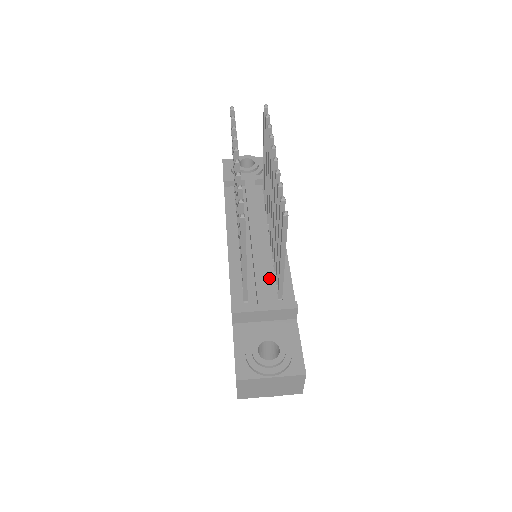
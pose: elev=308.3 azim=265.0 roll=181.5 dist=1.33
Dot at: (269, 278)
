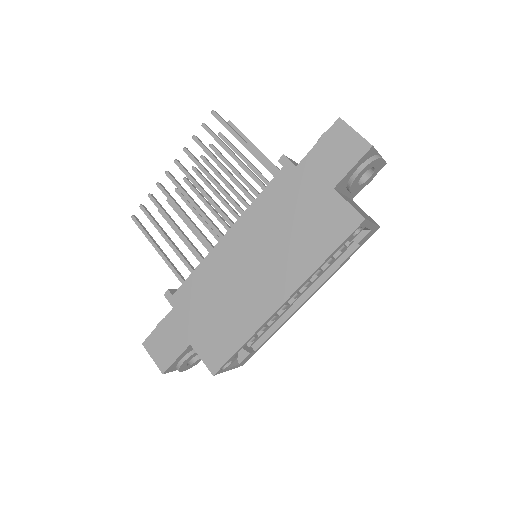
Dot at: occluded
